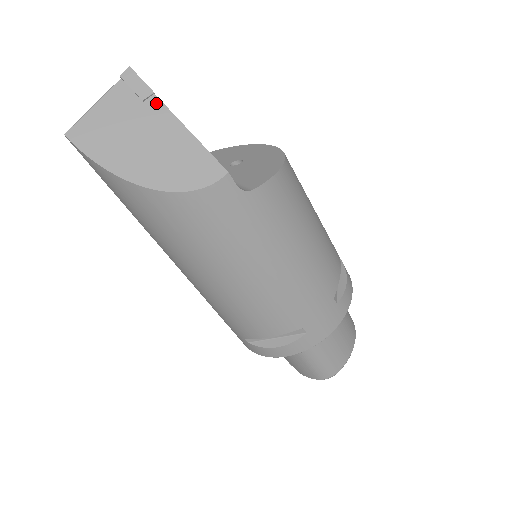
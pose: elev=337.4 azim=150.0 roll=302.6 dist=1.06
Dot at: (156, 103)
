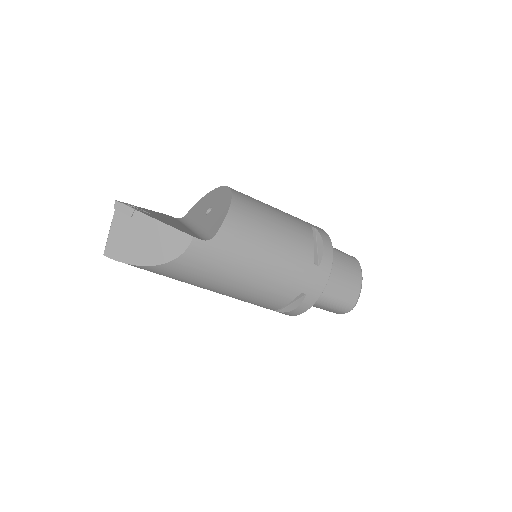
Dot at: (138, 215)
